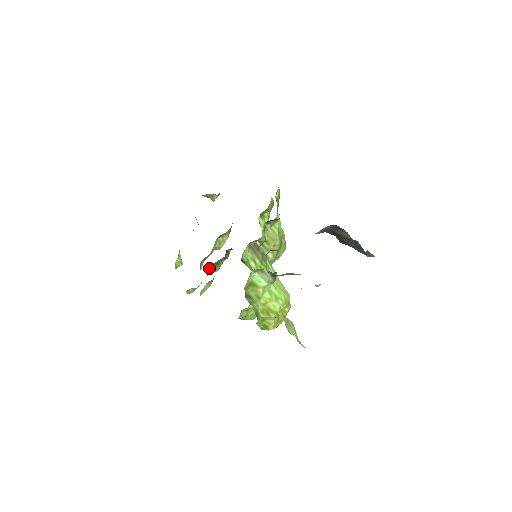
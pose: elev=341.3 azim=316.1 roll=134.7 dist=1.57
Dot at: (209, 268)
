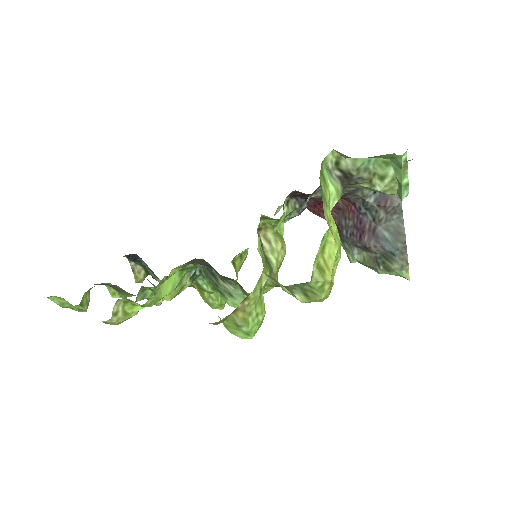
Dot at: (170, 275)
